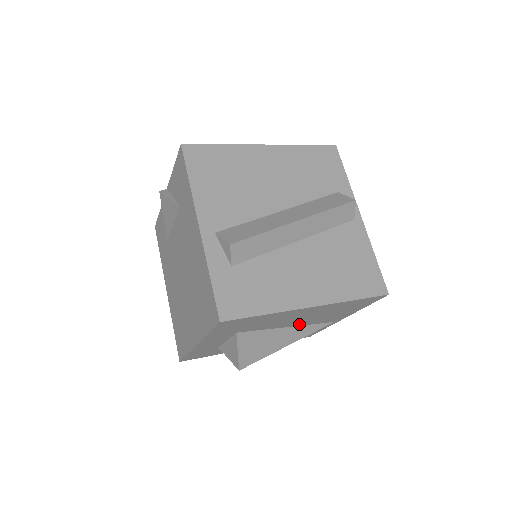
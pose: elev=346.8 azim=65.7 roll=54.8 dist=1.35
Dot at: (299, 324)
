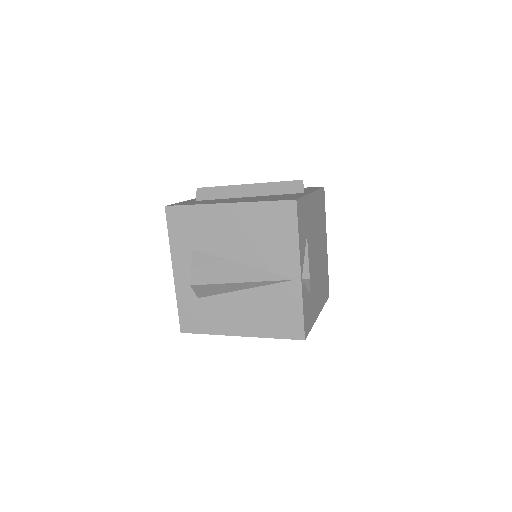
Dot at: (249, 261)
